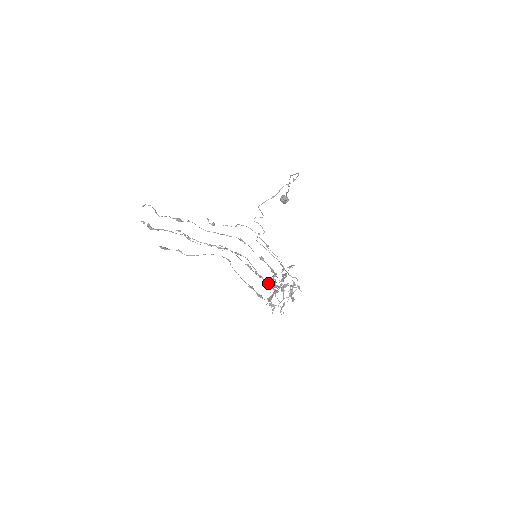
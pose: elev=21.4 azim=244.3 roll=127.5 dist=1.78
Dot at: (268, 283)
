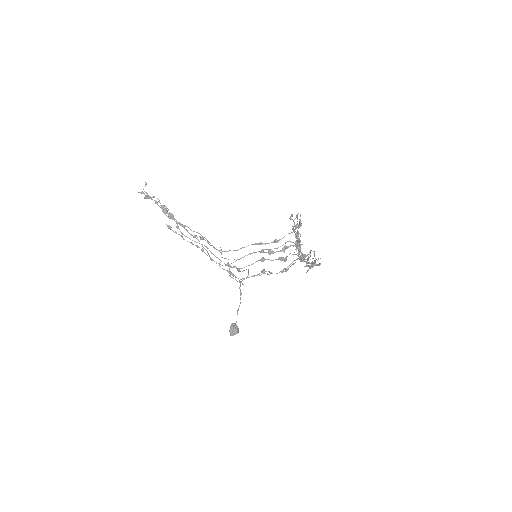
Dot at: (282, 272)
